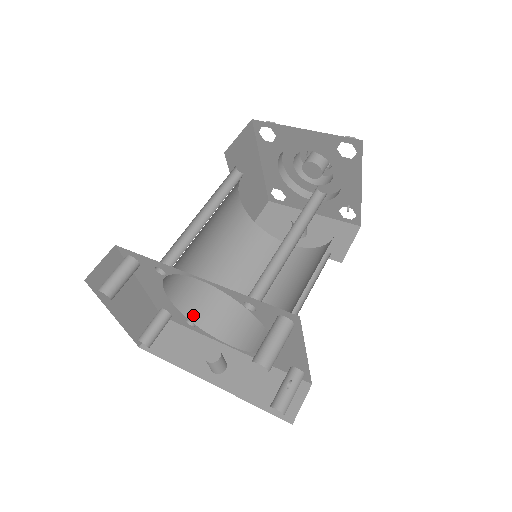
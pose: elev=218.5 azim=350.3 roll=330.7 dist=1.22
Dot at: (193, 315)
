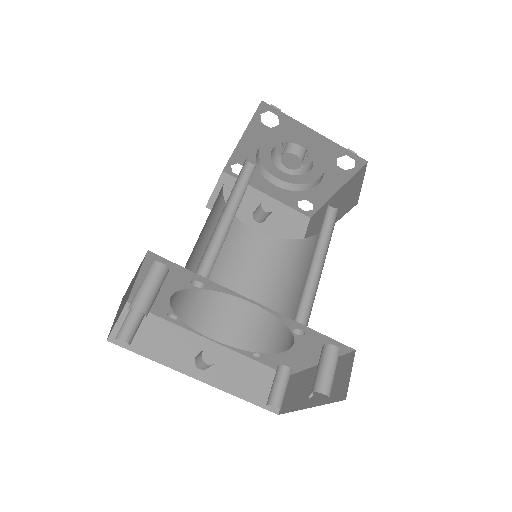
Dot at: (179, 309)
